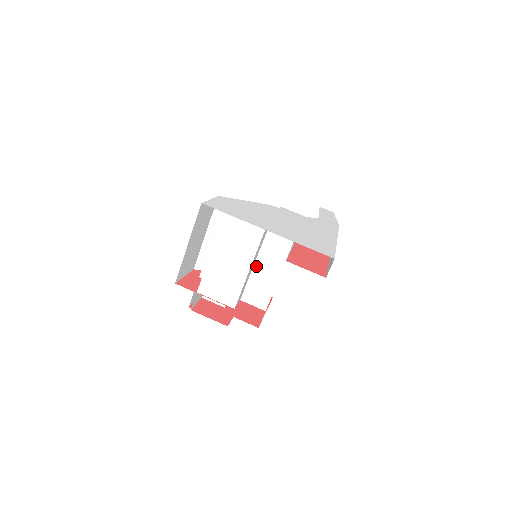
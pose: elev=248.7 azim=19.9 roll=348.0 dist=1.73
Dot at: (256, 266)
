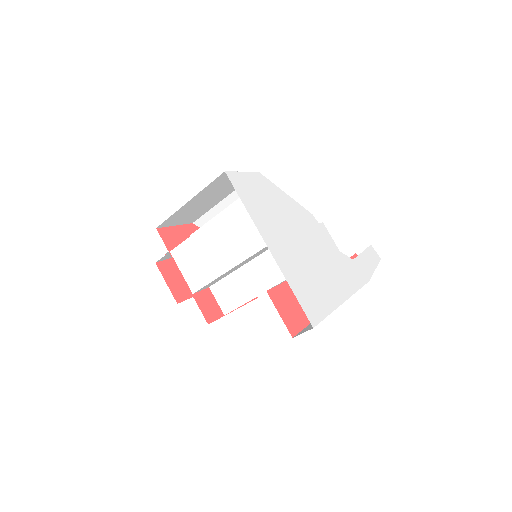
Dot at: (243, 269)
